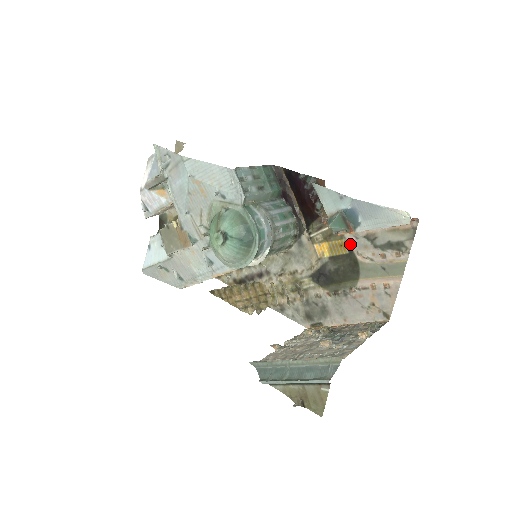
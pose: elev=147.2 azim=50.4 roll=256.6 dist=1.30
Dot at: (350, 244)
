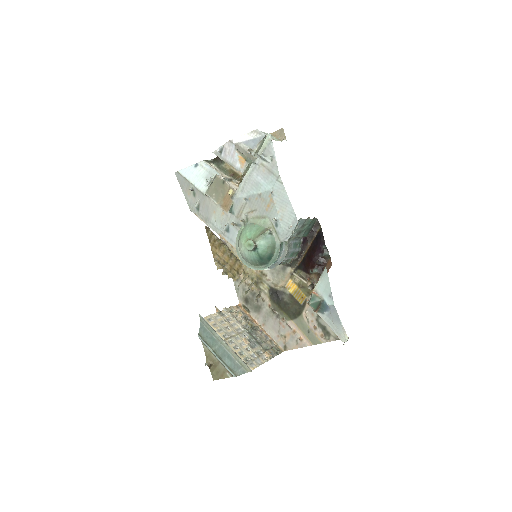
Dot at: occluded
